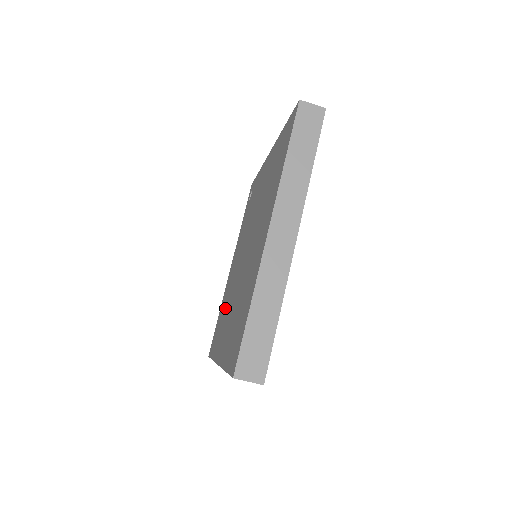
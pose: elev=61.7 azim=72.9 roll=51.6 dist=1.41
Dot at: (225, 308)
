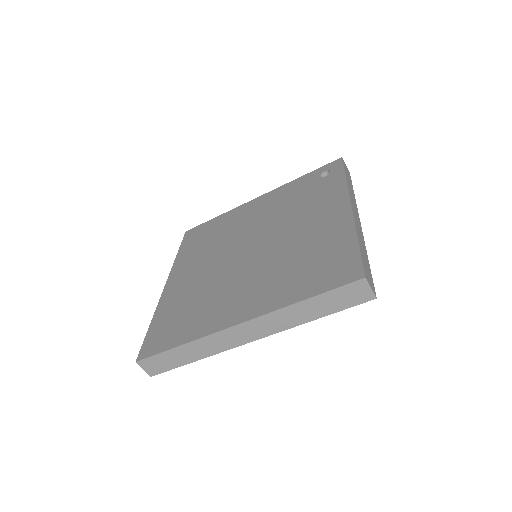
Dot at: (214, 239)
